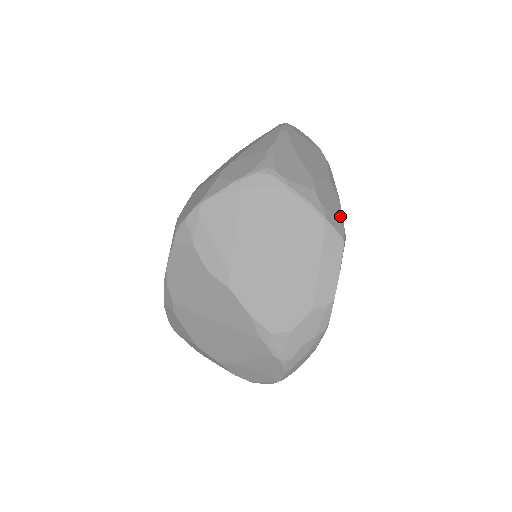
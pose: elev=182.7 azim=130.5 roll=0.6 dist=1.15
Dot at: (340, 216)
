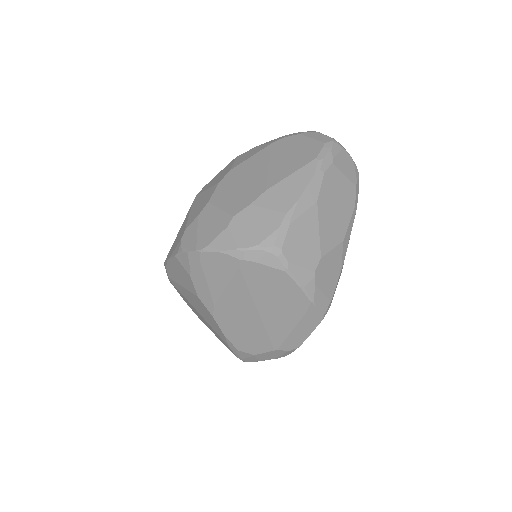
Dot at: (333, 289)
